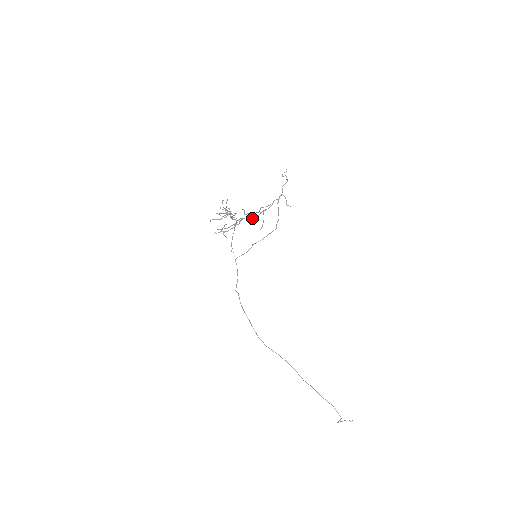
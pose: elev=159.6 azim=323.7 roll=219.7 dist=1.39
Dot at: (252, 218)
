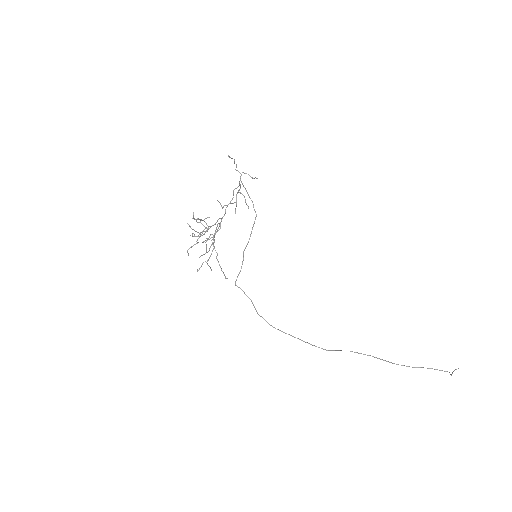
Dot at: occluded
